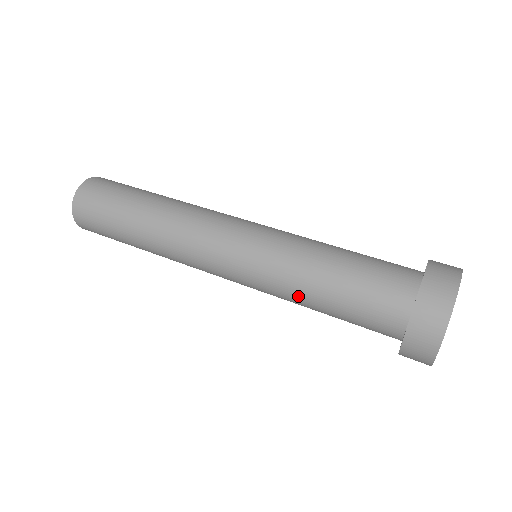
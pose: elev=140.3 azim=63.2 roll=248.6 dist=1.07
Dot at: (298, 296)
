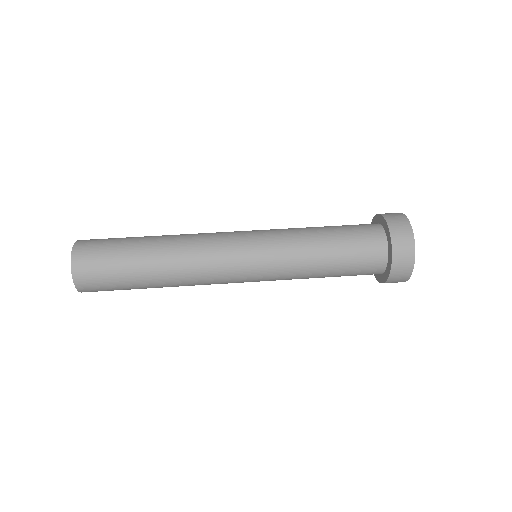
Dot at: occluded
